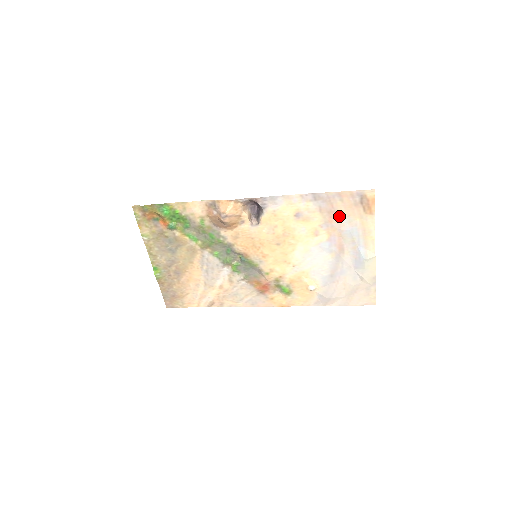
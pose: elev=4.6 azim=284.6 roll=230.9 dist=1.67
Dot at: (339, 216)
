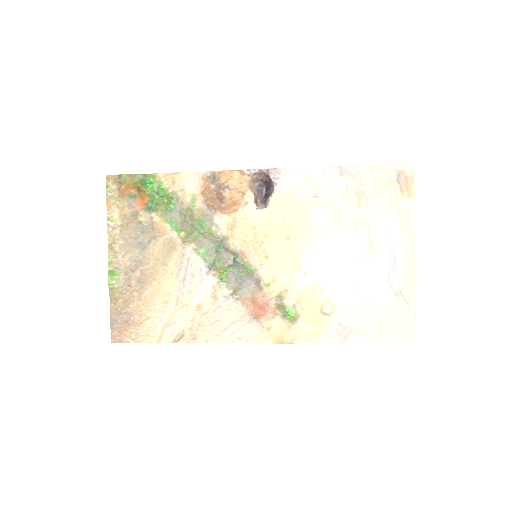
Dot at: (370, 199)
